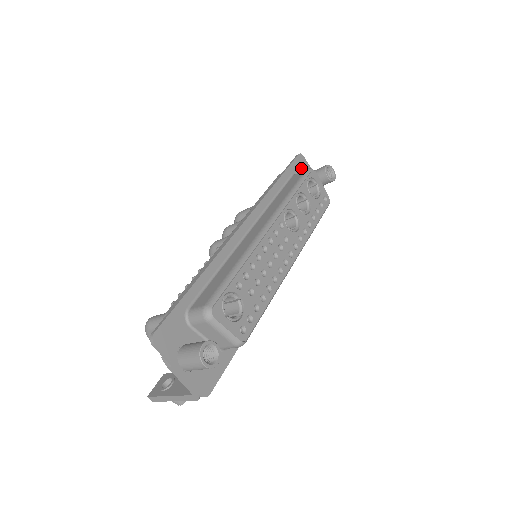
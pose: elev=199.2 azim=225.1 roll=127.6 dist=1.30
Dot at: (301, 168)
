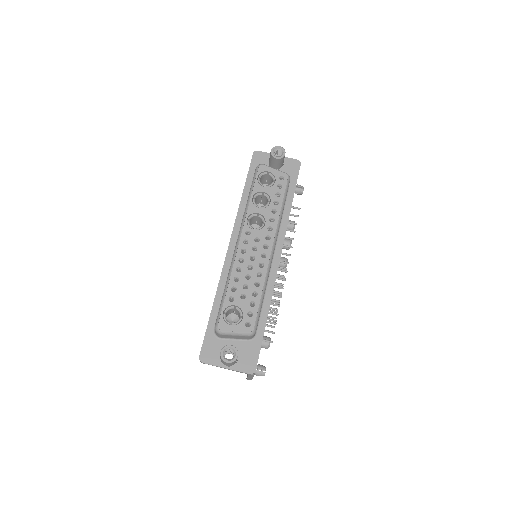
Dot at: (260, 162)
